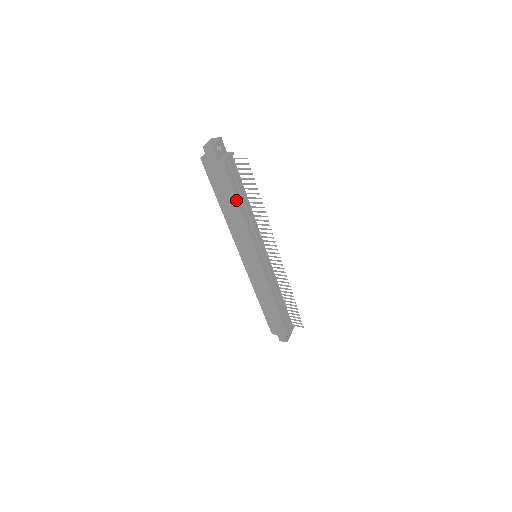
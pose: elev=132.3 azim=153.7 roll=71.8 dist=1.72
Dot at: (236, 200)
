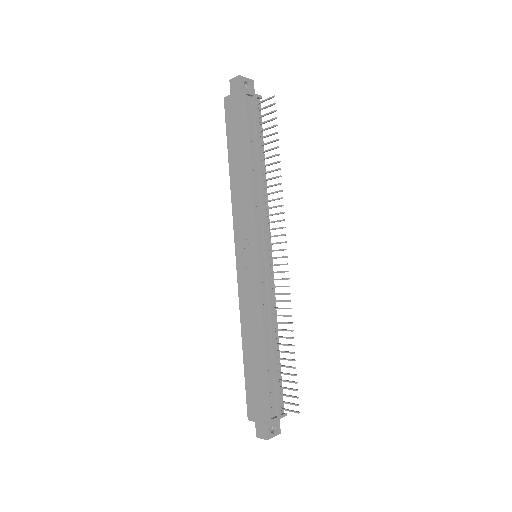
Dot at: (248, 148)
